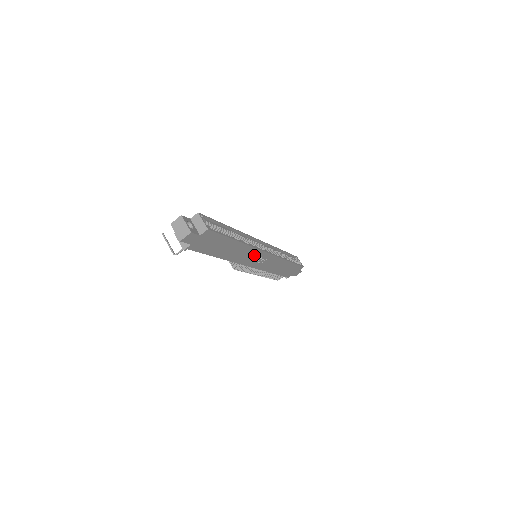
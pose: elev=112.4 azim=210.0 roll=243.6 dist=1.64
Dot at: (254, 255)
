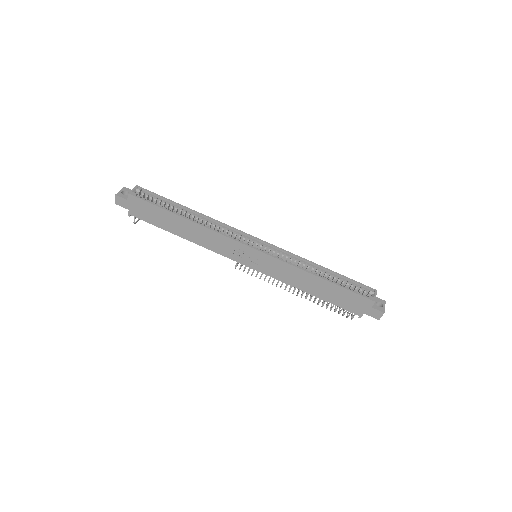
Dot at: (229, 245)
